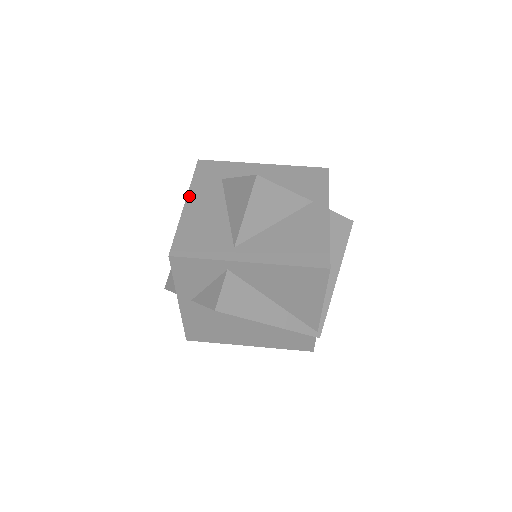
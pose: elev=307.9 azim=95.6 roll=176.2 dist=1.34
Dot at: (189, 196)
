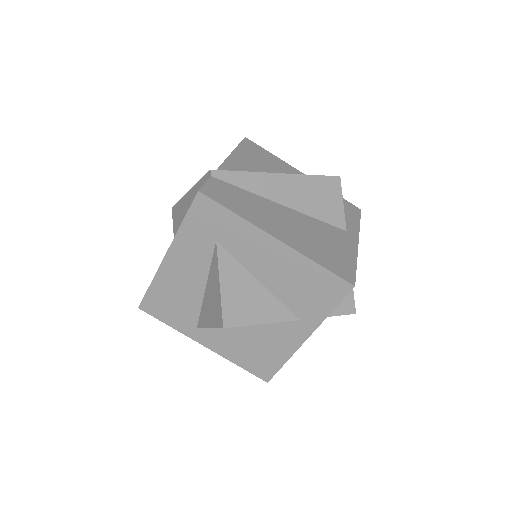
Dot at: (171, 249)
